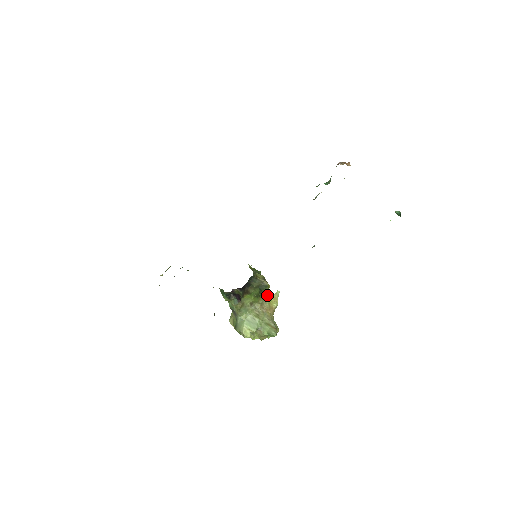
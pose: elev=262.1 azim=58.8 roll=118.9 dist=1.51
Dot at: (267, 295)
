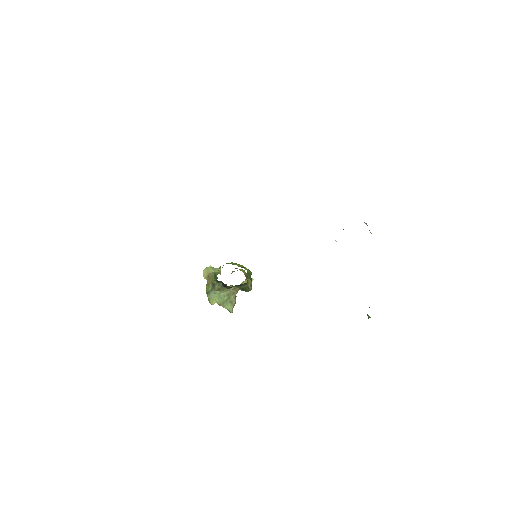
Dot at: (244, 281)
